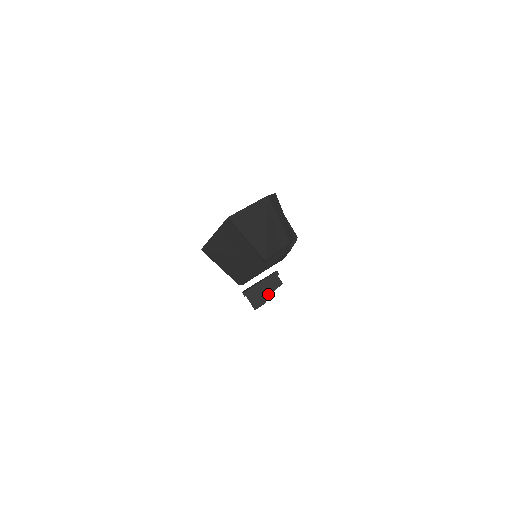
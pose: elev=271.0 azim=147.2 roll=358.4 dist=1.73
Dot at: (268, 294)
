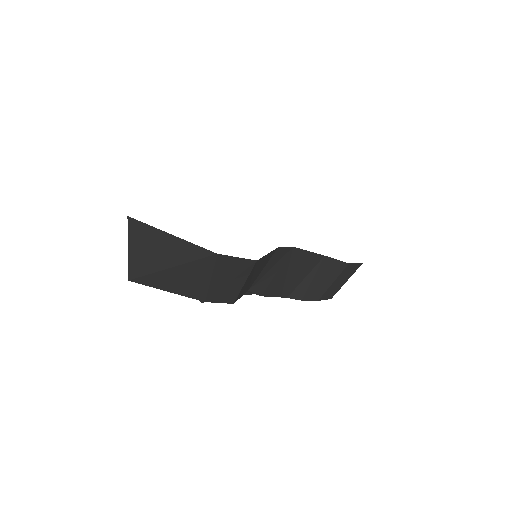
Dot at: occluded
